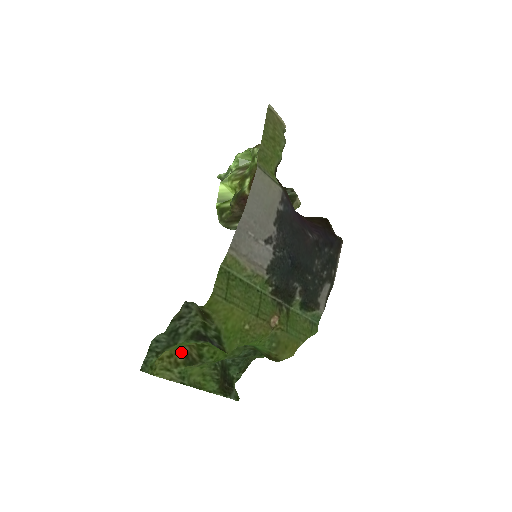
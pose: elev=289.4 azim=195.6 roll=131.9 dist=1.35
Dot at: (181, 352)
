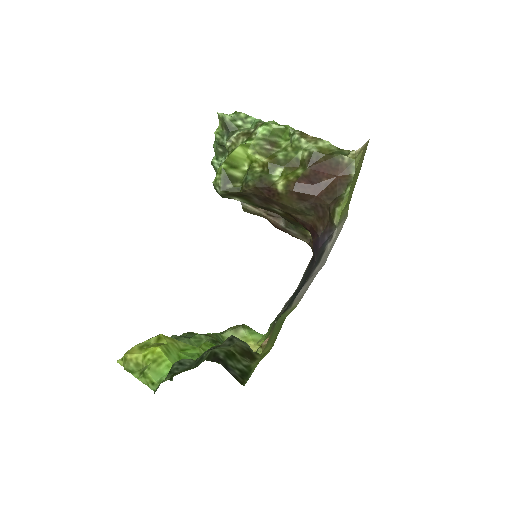
Dot at: occluded
